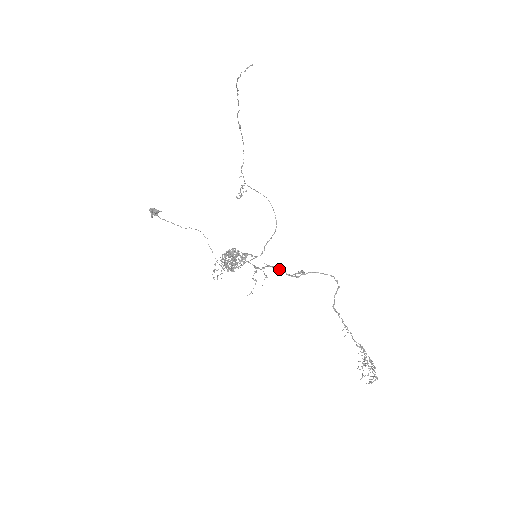
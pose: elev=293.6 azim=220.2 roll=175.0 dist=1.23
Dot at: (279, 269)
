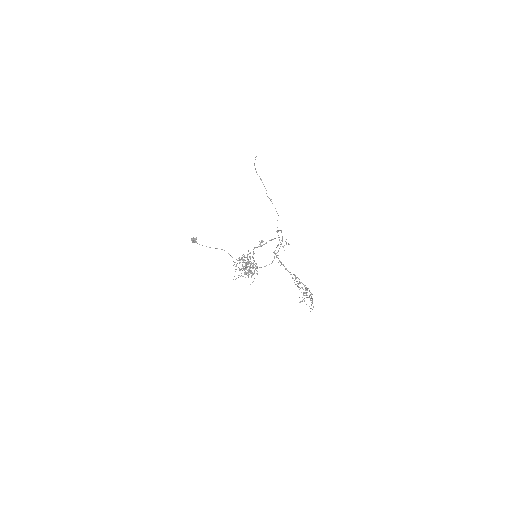
Dot at: occluded
